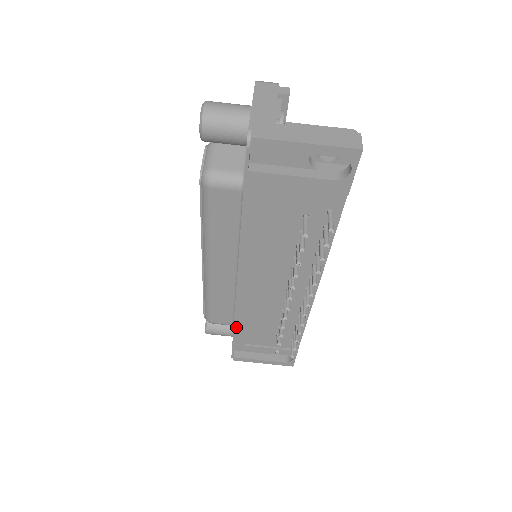
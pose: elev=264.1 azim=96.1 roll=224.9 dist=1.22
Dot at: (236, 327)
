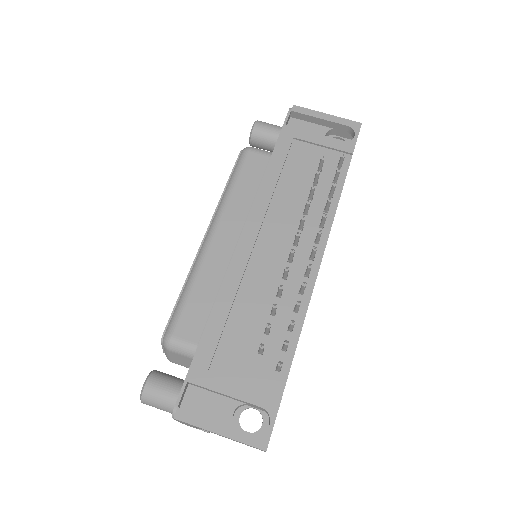
Dot at: (211, 321)
